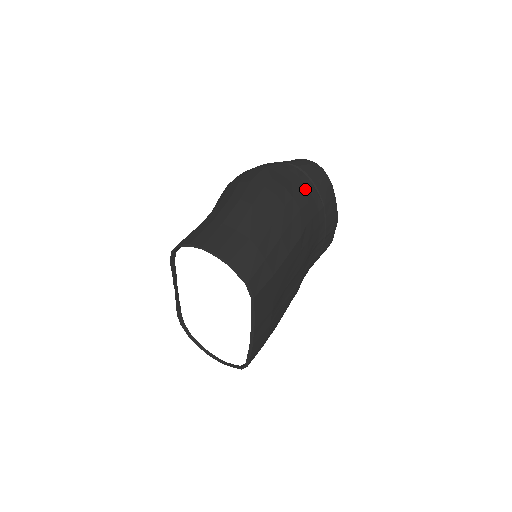
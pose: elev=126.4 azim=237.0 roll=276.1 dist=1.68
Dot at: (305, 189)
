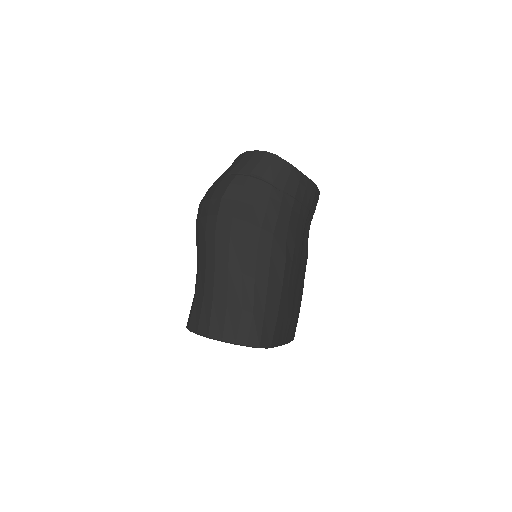
Dot at: (268, 202)
